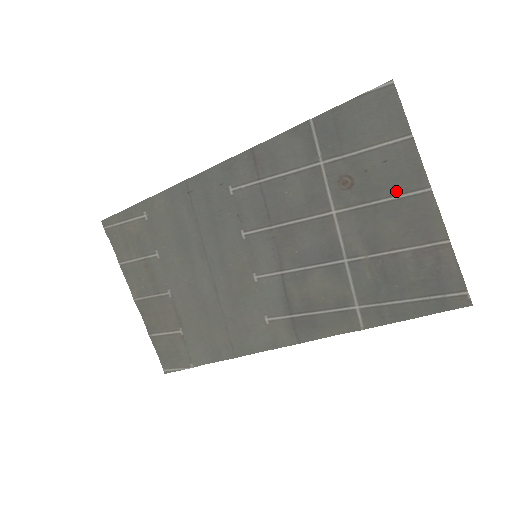
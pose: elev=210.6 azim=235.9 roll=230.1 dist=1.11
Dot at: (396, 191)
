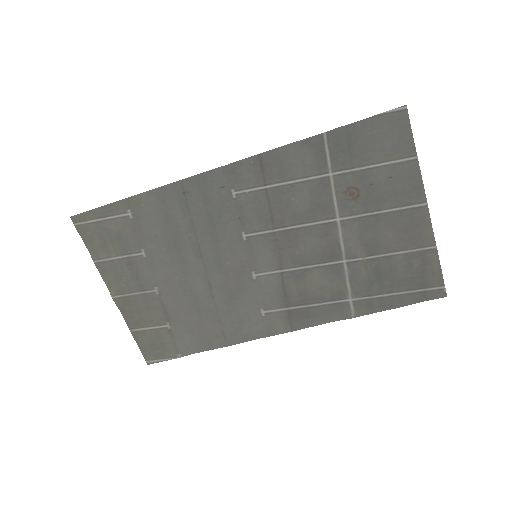
Dot at: (397, 204)
